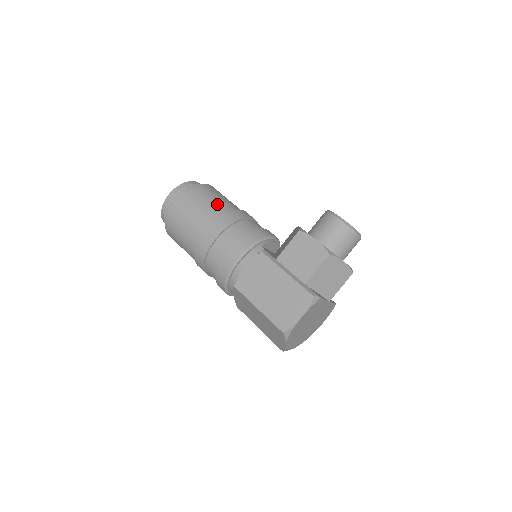
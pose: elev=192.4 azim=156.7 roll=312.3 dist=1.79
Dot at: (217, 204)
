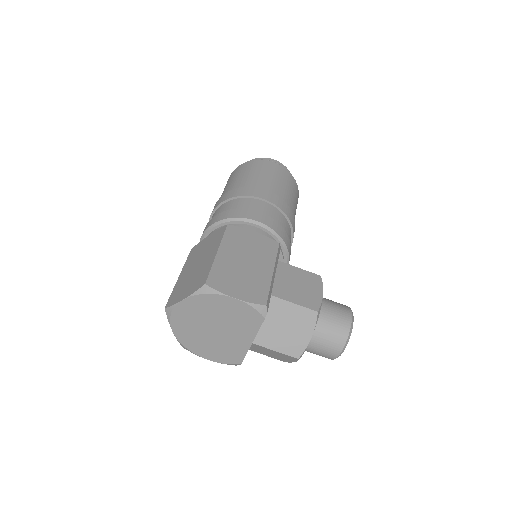
Dot at: (292, 202)
